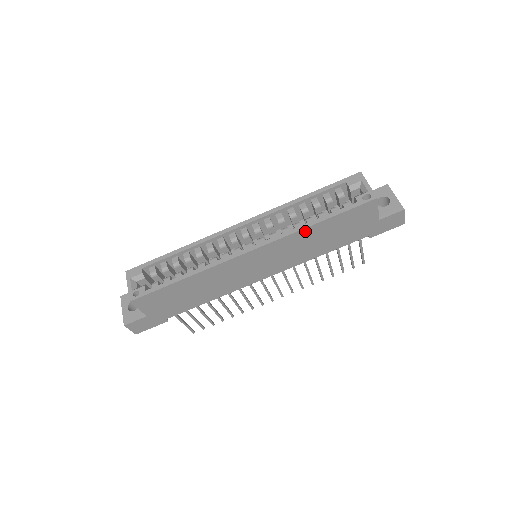
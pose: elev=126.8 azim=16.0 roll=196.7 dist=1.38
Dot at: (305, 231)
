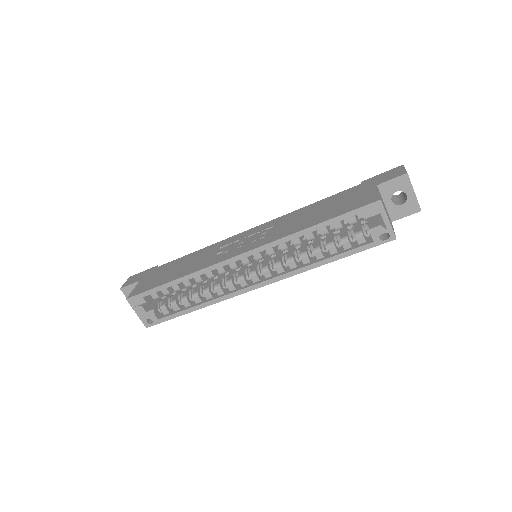
Dot at: (314, 266)
